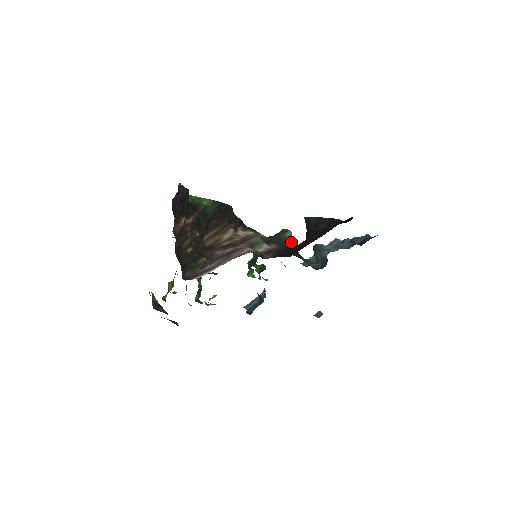
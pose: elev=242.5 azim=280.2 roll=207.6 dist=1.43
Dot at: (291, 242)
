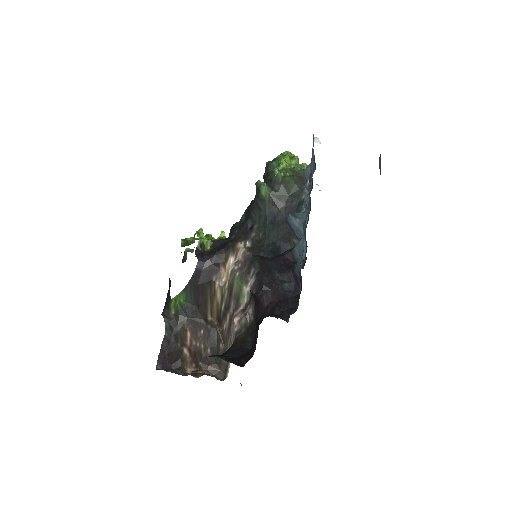
Dot at: (272, 200)
